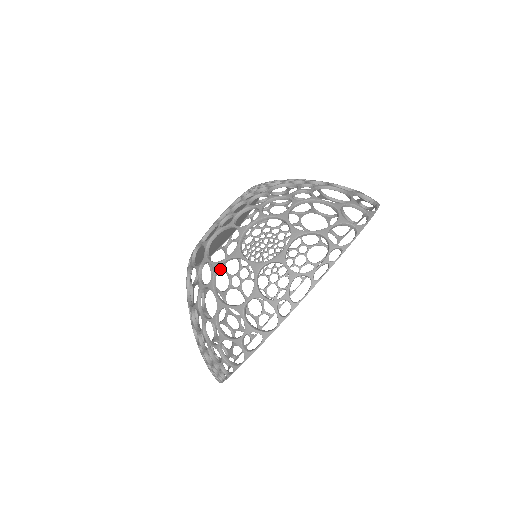
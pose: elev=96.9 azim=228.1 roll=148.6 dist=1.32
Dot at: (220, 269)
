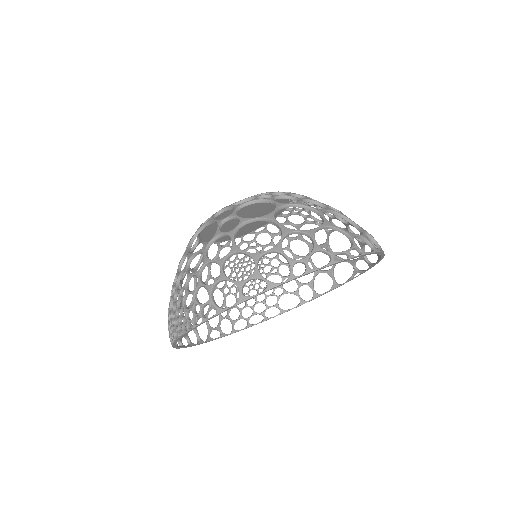
Dot at: occluded
